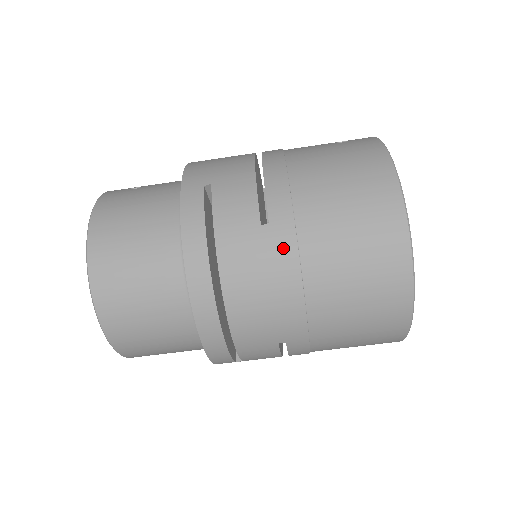
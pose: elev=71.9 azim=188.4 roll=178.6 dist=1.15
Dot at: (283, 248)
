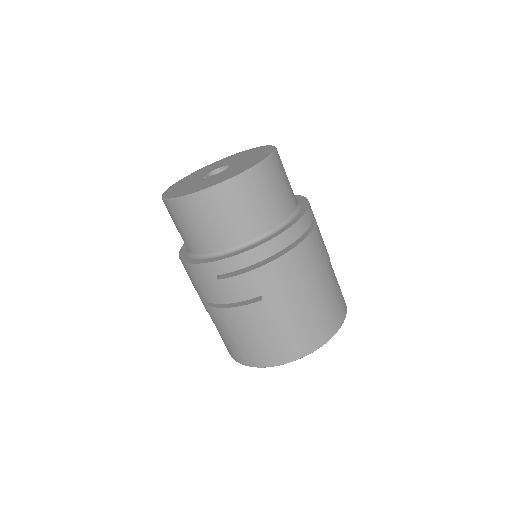
Dot at: (319, 271)
